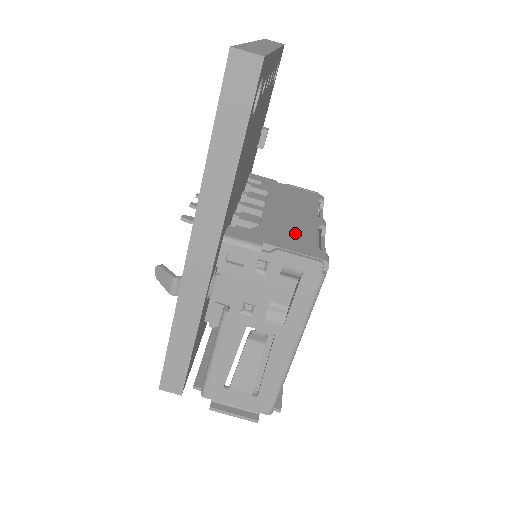
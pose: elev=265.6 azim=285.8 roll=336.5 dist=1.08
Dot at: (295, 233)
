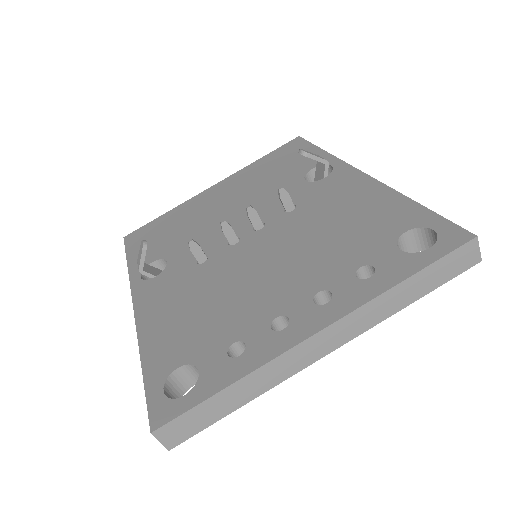
Dot at: occluded
